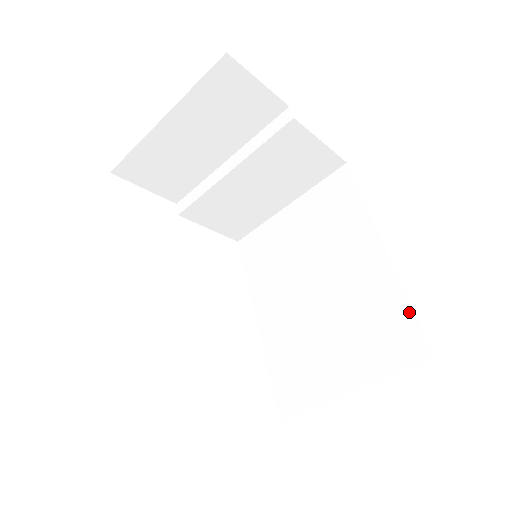
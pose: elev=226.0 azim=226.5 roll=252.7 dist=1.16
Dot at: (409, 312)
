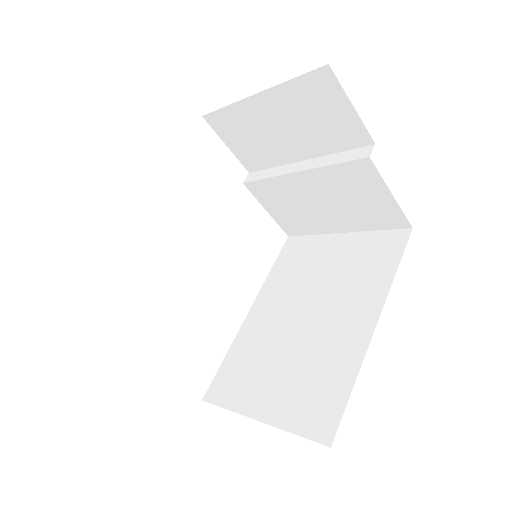
Dot at: (346, 395)
